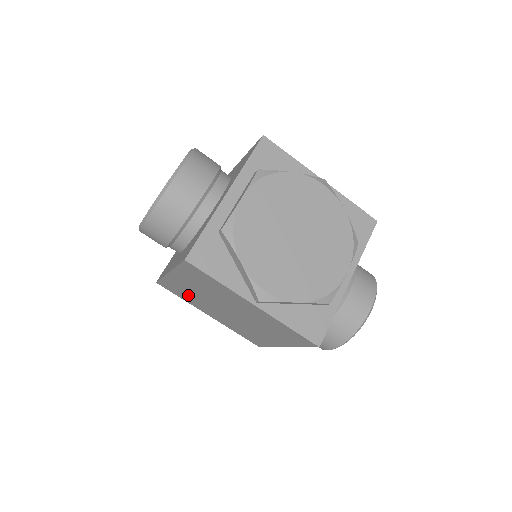
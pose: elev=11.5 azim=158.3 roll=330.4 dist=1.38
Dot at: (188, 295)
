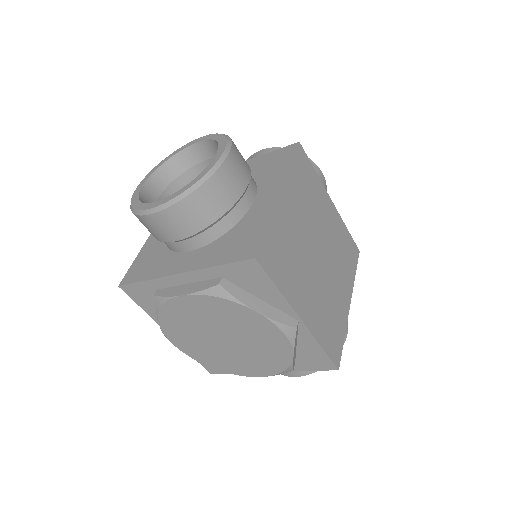
Dot at: occluded
